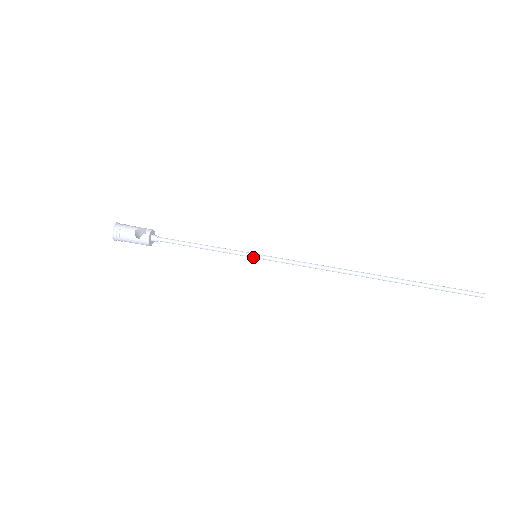
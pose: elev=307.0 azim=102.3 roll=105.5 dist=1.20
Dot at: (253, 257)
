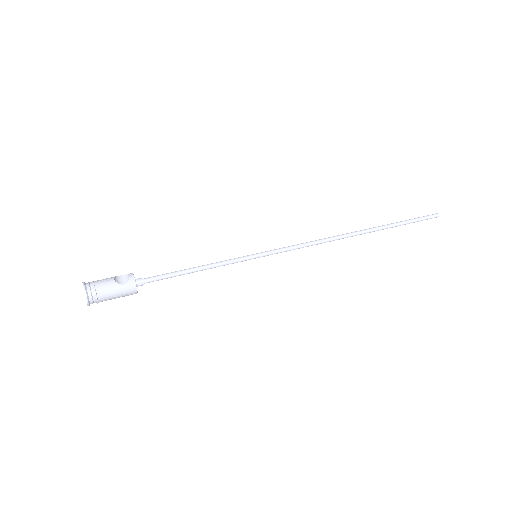
Dot at: (254, 257)
